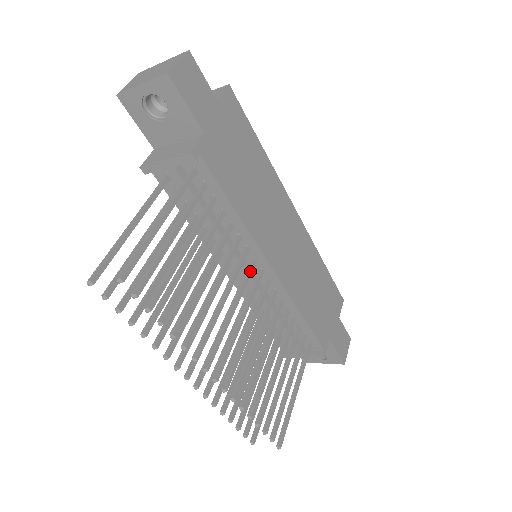
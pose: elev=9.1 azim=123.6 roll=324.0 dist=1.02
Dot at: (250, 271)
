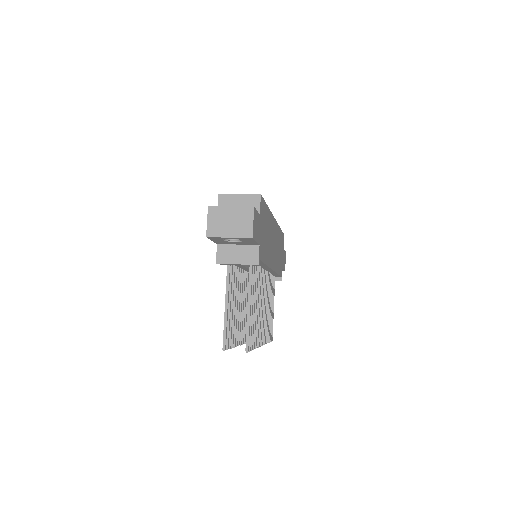
Dot at: occluded
